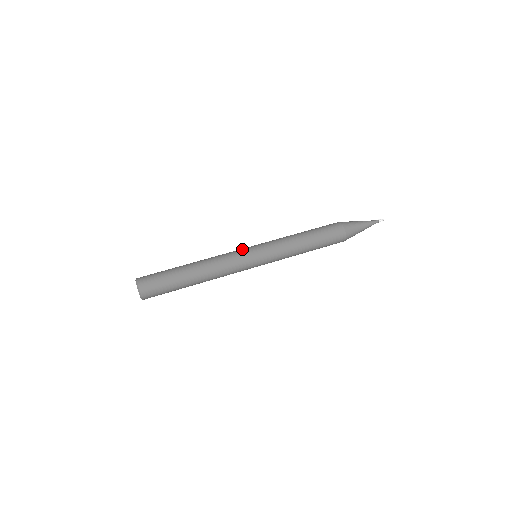
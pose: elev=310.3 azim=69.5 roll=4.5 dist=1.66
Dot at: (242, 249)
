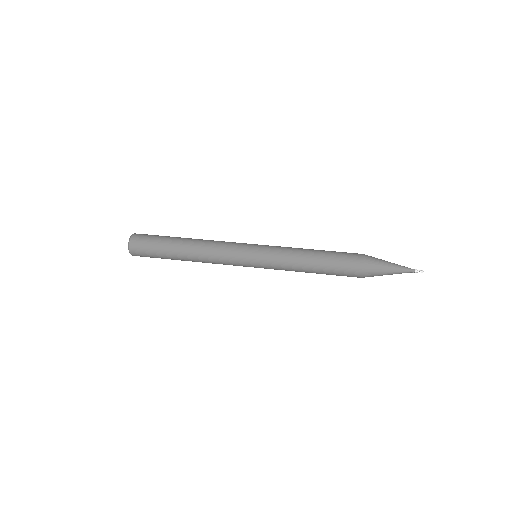
Dot at: (242, 245)
